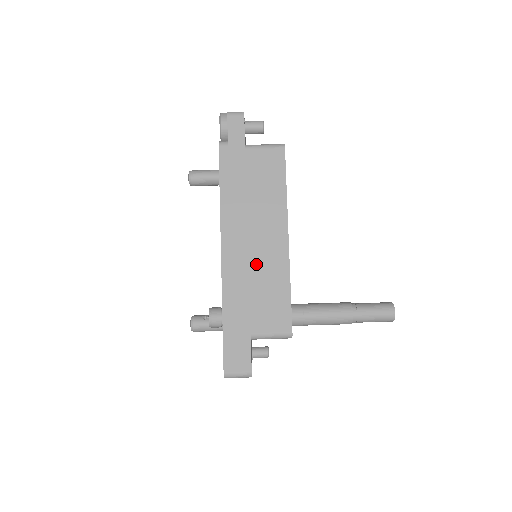
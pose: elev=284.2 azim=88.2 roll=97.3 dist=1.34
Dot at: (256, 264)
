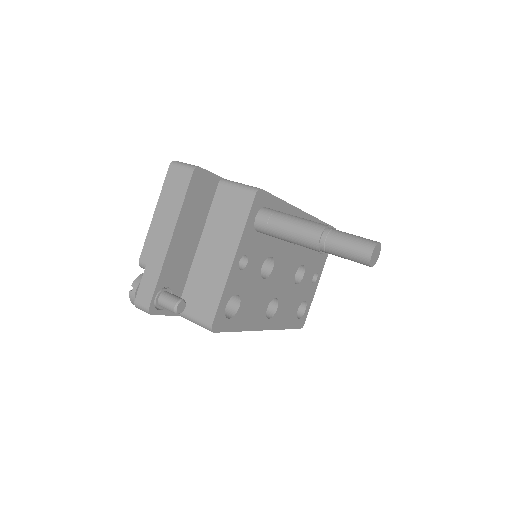
Dot at: occluded
